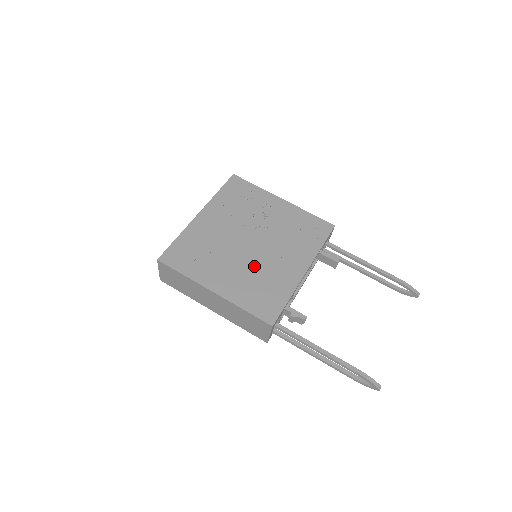
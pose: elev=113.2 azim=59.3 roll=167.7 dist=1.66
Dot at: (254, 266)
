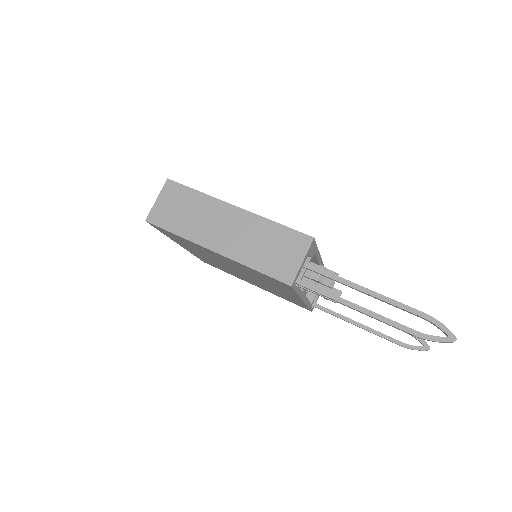
Dot at: occluded
